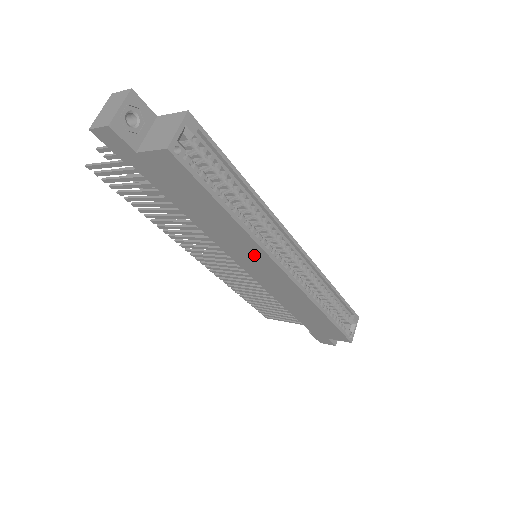
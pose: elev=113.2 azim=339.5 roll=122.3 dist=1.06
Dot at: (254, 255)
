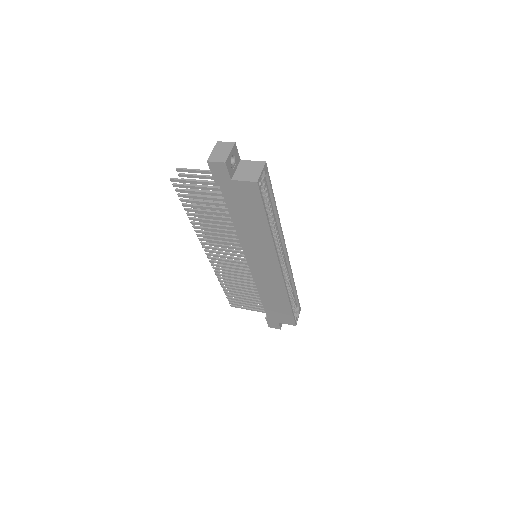
Dot at: (265, 254)
